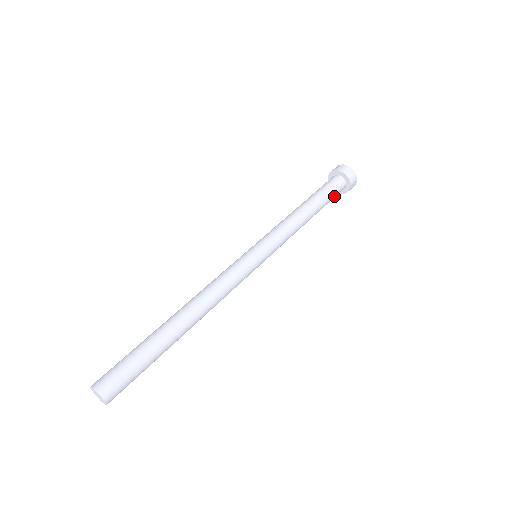
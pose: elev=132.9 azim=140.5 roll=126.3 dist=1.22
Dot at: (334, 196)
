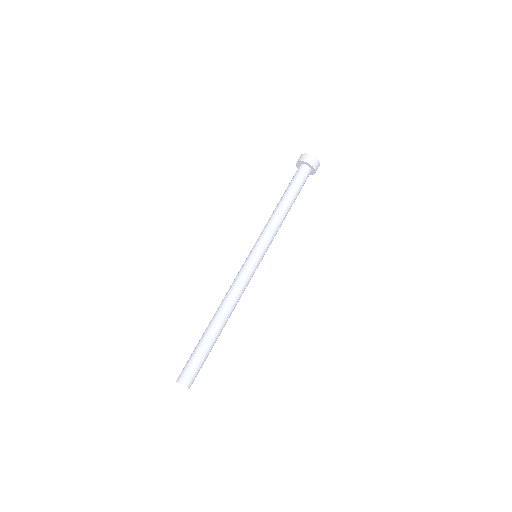
Dot at: occluded
